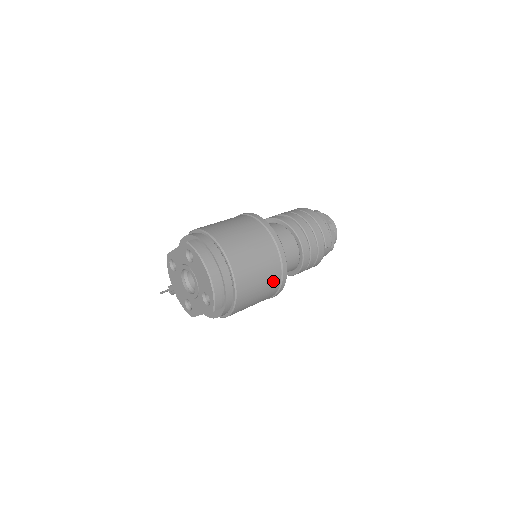
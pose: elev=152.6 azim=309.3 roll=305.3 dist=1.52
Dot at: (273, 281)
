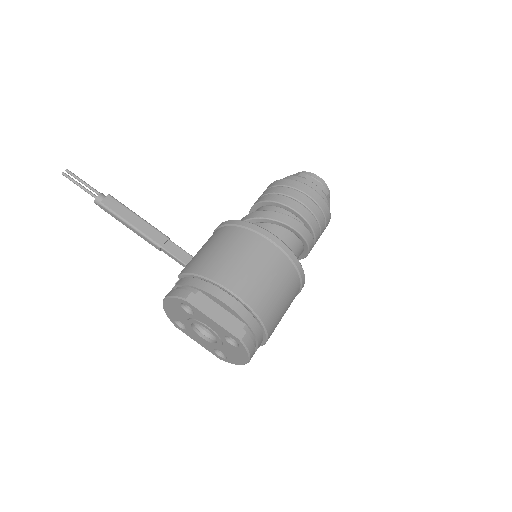
Dot at: occluded
